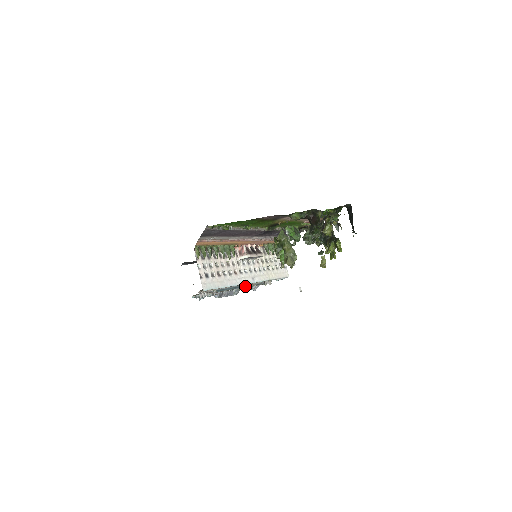
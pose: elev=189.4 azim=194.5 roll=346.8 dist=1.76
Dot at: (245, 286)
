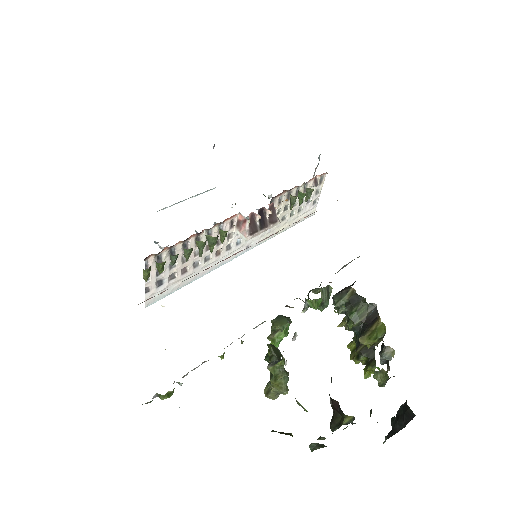
Dot at: occluded
